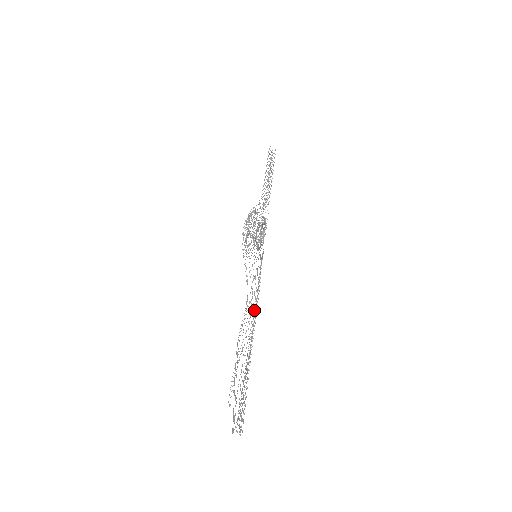
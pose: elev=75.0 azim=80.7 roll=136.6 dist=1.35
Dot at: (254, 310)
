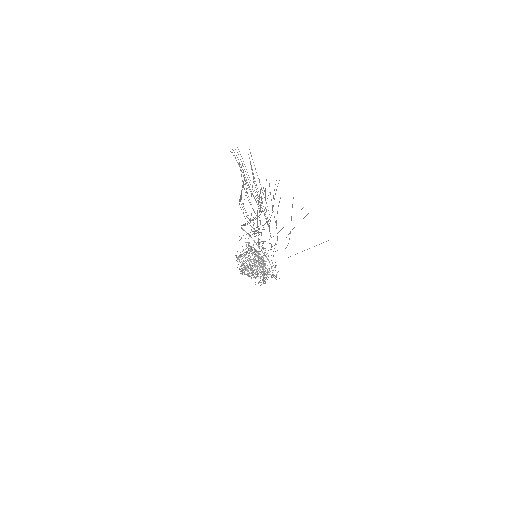
Dot at: occluded
